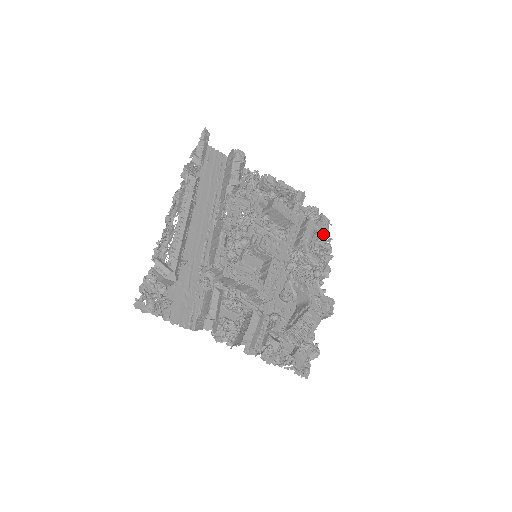
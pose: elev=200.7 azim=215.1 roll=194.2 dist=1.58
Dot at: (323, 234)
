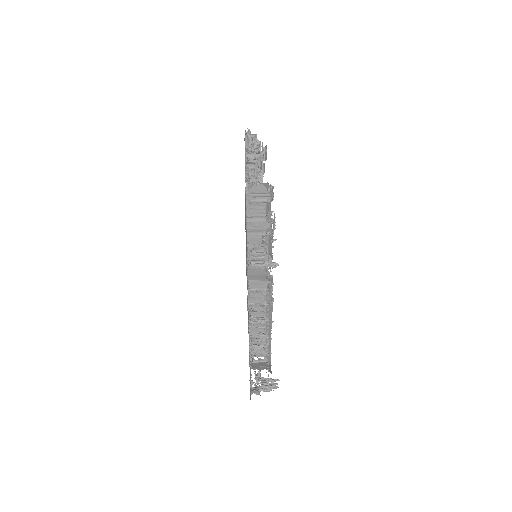
Dot at: occluded
